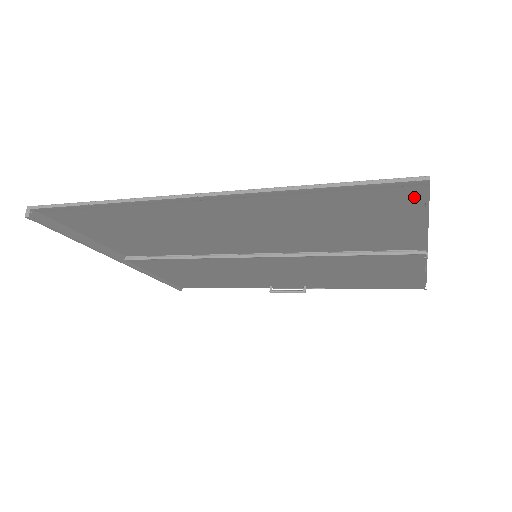
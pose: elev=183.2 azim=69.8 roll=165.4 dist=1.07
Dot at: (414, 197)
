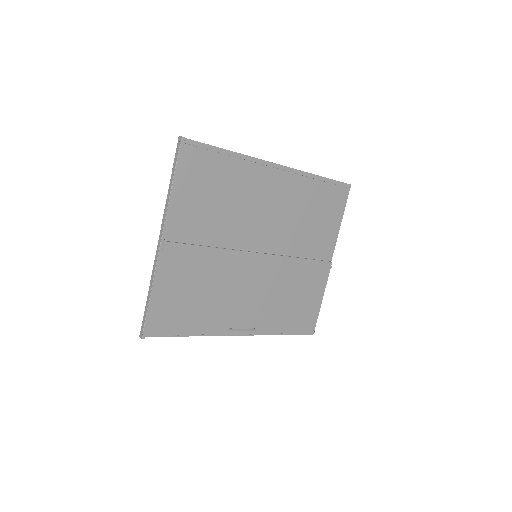
Dot at: (343, 199)
